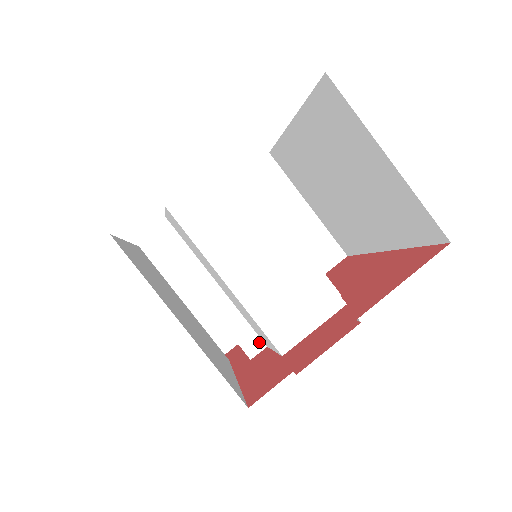
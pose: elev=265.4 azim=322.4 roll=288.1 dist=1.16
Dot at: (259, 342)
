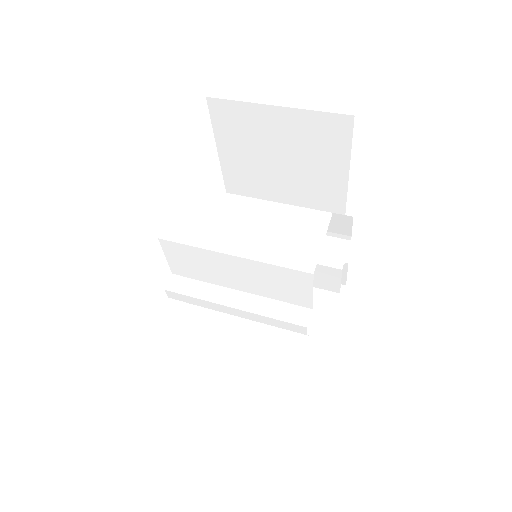
Dot at: (303, 310)
